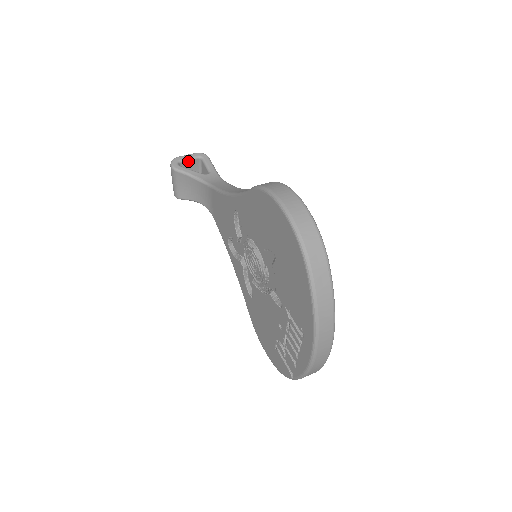
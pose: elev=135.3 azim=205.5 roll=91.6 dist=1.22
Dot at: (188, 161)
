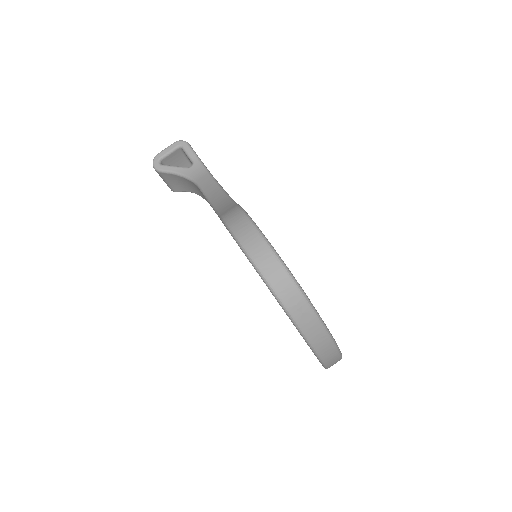
Dot at: (169, 155)
